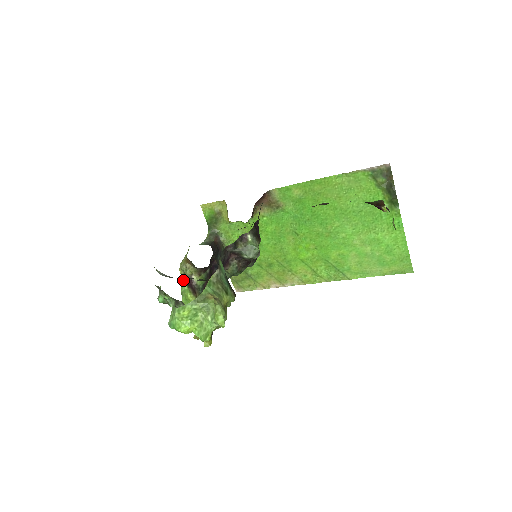
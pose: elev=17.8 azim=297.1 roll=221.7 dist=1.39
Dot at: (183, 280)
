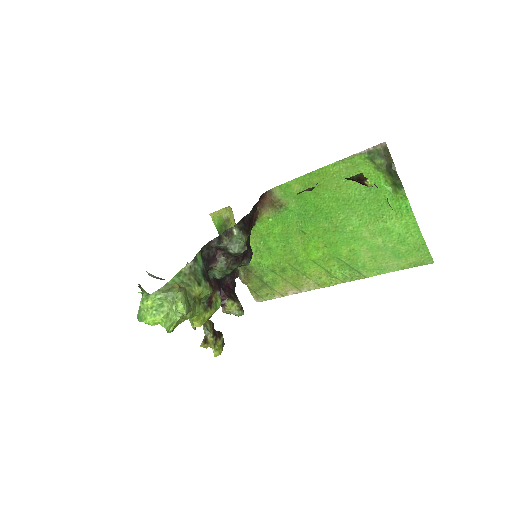
Dot at: occluded
